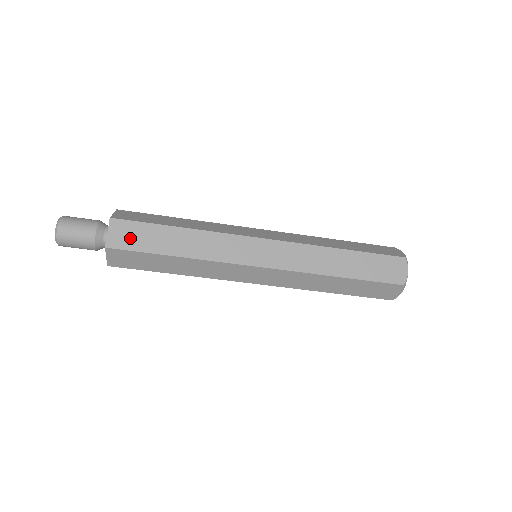
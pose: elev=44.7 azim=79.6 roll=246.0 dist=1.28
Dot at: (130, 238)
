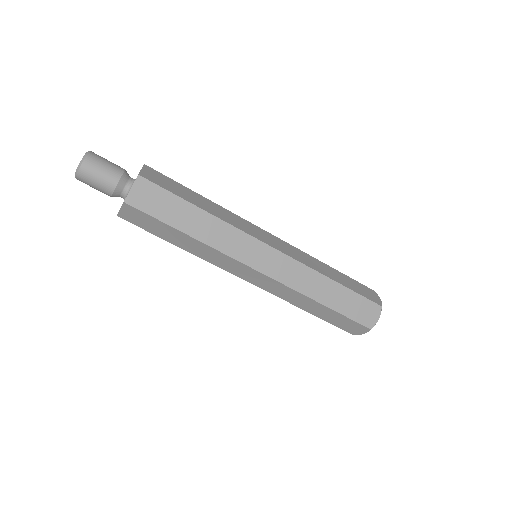
Dot at: (161, 181)
